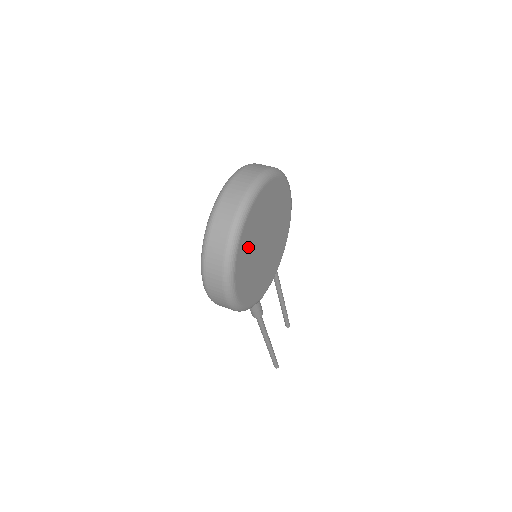
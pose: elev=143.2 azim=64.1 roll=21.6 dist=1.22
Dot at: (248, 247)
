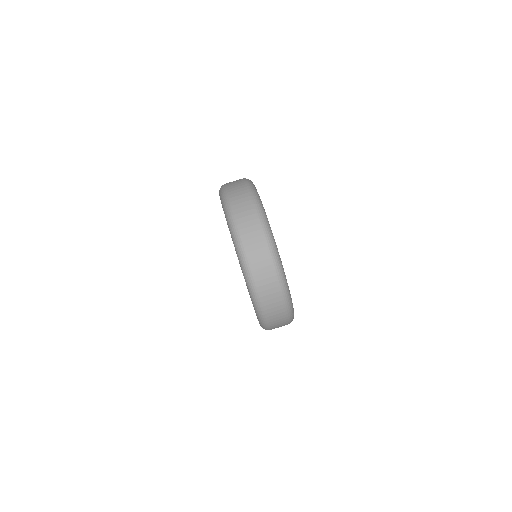
Dot at: occluded
